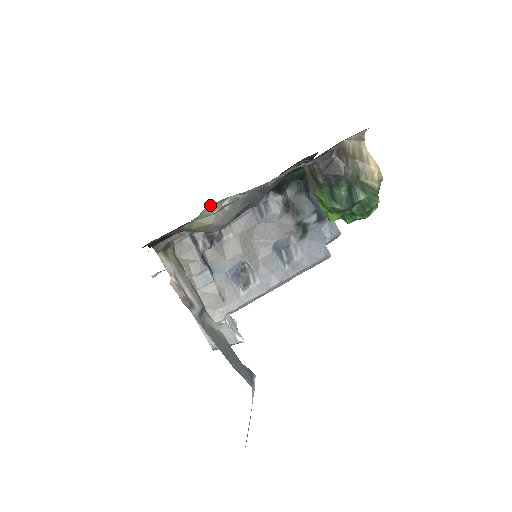
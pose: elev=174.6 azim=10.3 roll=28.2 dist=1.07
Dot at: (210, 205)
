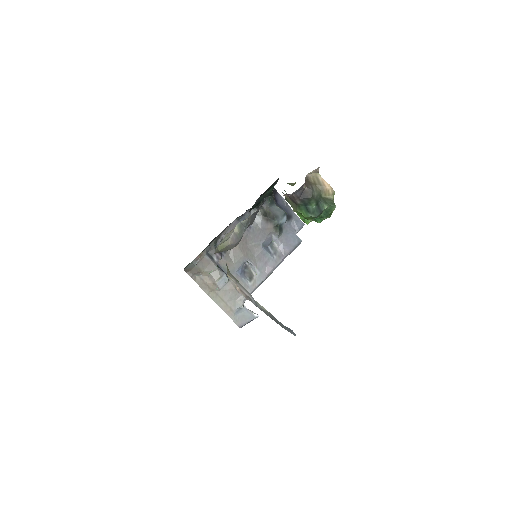
Dot at: (228, 233)
